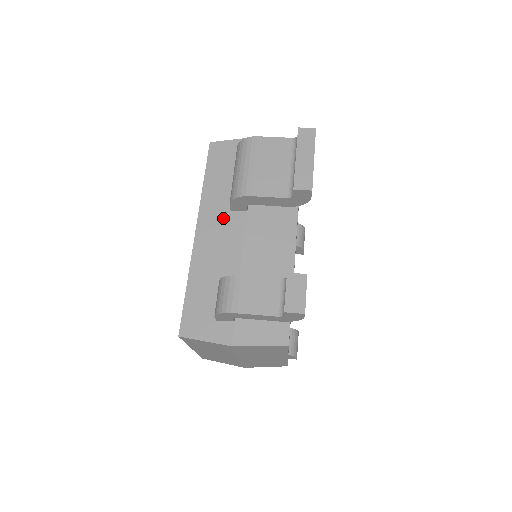
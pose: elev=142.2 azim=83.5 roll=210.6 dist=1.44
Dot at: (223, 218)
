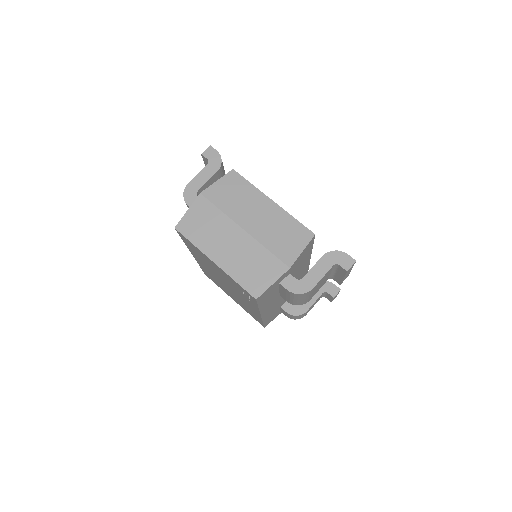
Dot at: occluded
